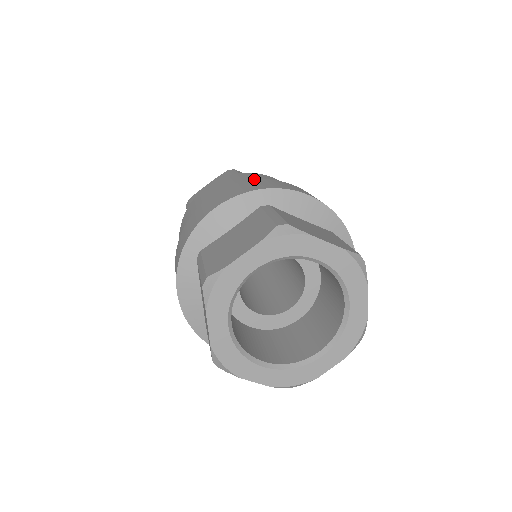
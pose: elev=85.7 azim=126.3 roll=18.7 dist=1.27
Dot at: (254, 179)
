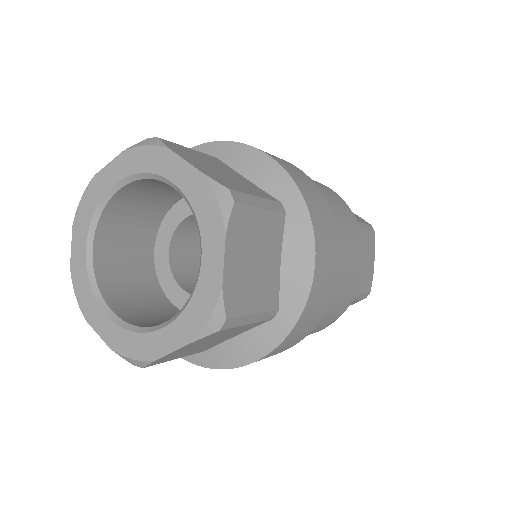
Dot at: occluded
